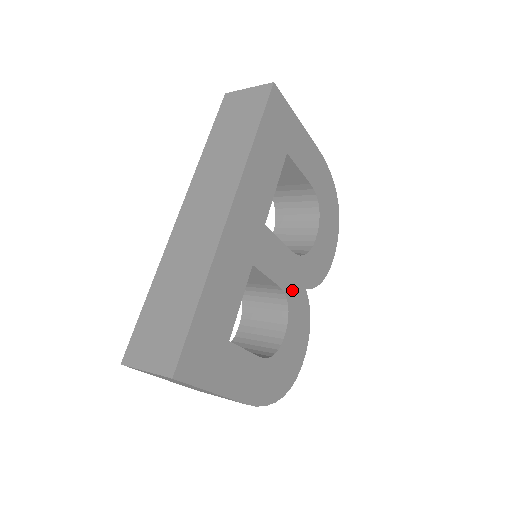
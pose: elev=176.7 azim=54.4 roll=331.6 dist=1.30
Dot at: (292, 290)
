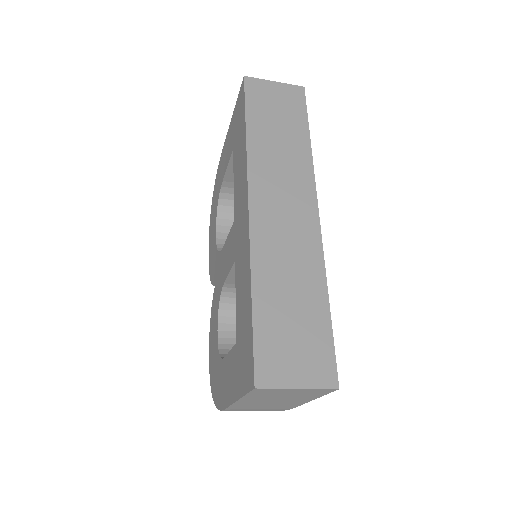
Dot at: occluded
